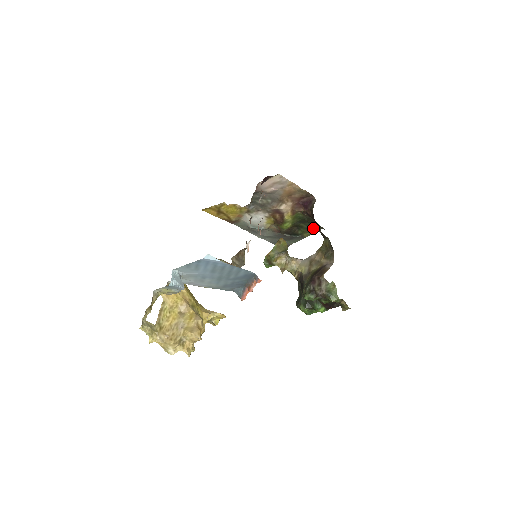
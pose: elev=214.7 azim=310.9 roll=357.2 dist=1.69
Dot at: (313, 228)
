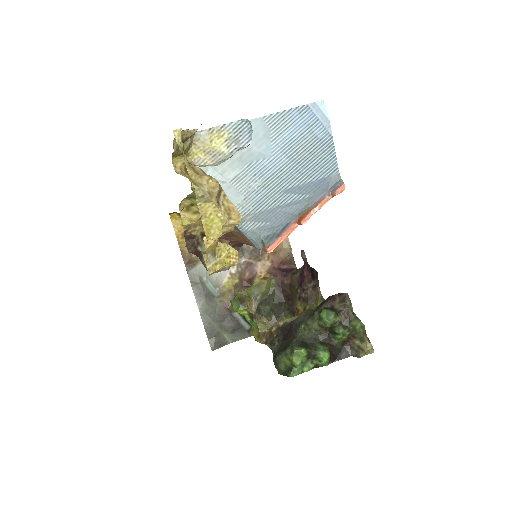
Dot at: occluded
